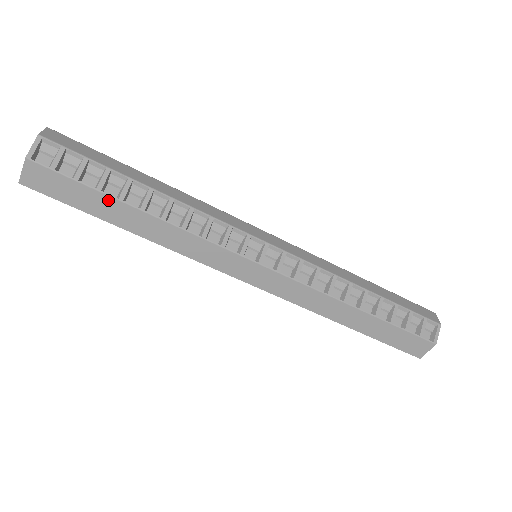
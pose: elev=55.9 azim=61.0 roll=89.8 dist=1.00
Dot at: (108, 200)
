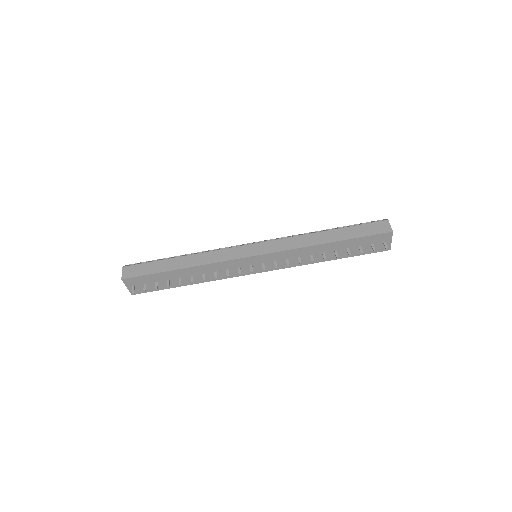
Dot at: (165, 262)
